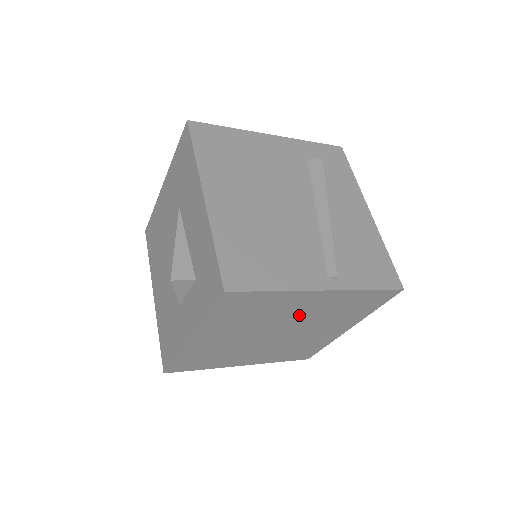
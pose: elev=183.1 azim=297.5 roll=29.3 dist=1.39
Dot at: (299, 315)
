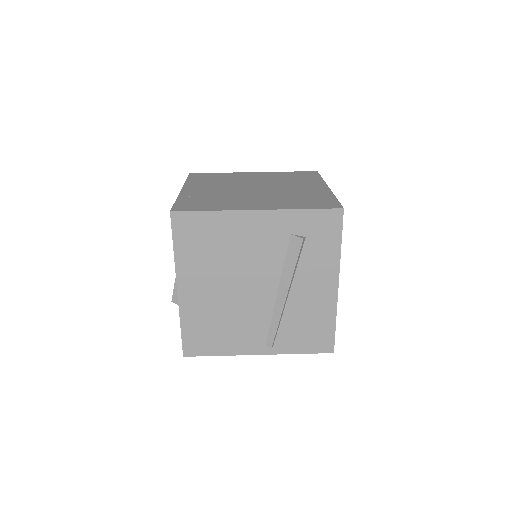
Dot at: occluded
